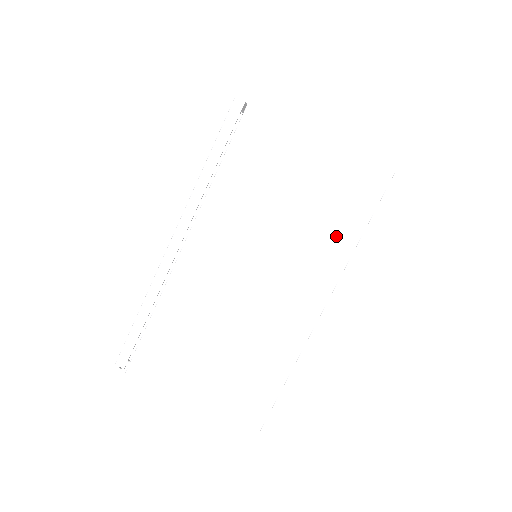
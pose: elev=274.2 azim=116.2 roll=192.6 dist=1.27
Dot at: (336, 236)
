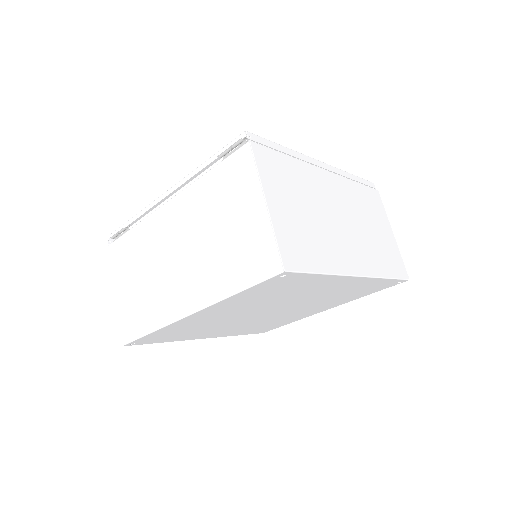
Dot at: (382, 263)
